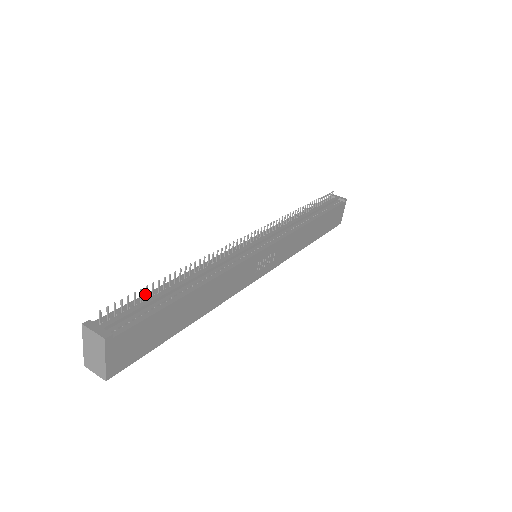
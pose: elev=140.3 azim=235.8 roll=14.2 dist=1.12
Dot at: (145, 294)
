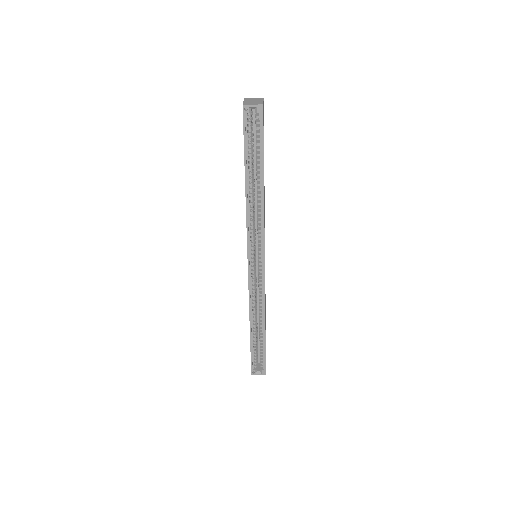
Dot at: occluded
